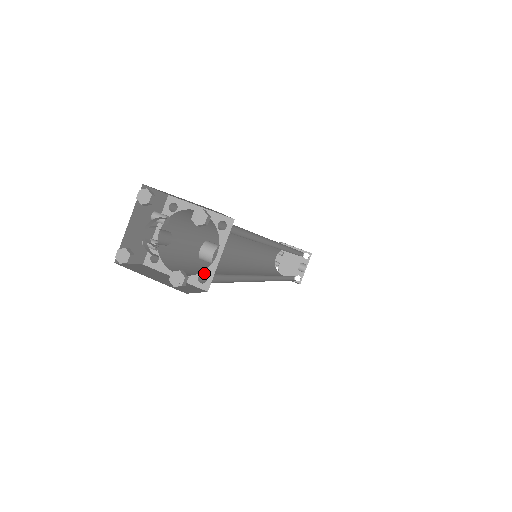
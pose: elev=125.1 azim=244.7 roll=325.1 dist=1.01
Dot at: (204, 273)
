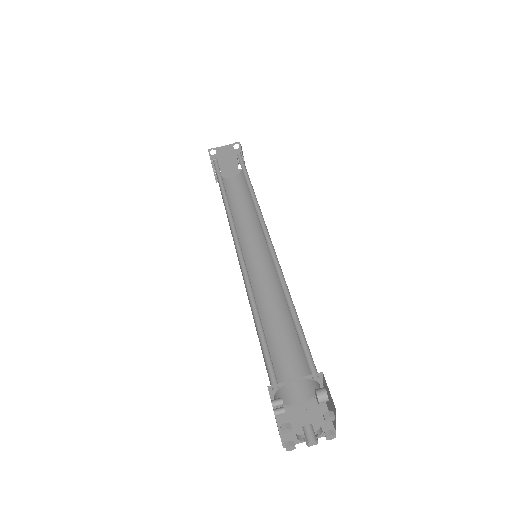
Dot at: occluded
